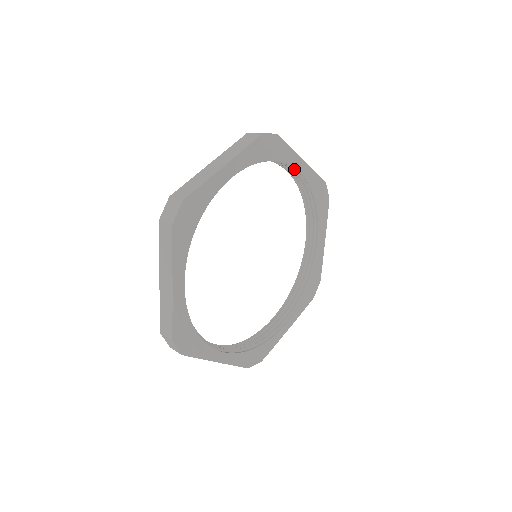
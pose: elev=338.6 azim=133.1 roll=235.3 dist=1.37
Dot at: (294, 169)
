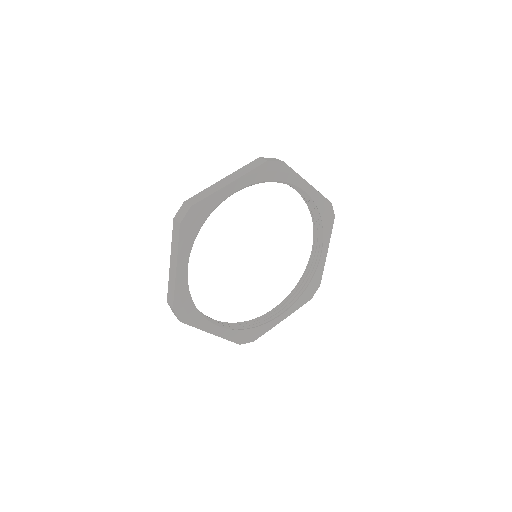
Dot at: (230, 192)
